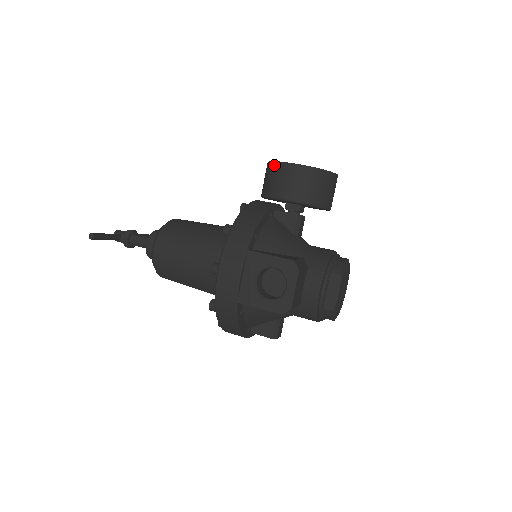
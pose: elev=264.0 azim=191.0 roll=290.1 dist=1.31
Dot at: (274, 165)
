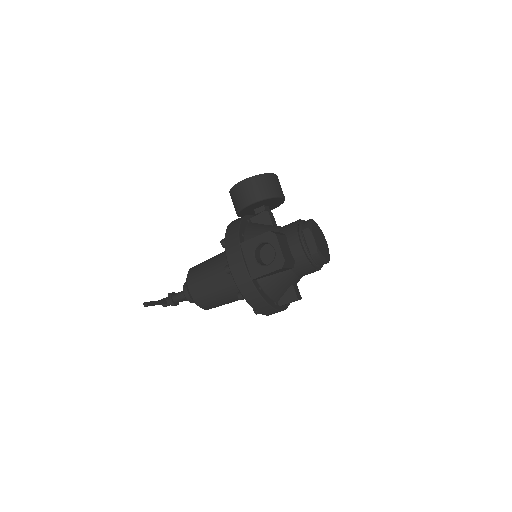
Dot at: (232, 190)
